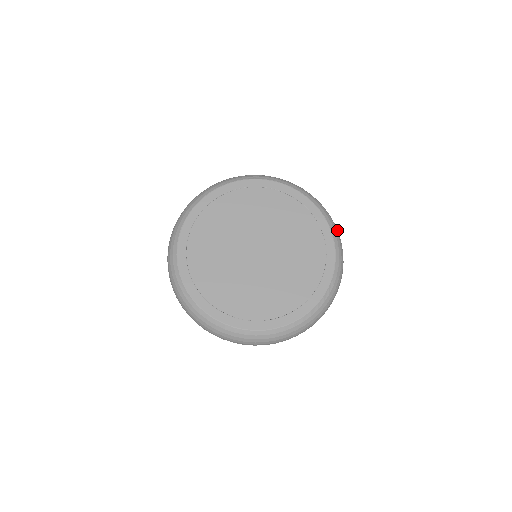
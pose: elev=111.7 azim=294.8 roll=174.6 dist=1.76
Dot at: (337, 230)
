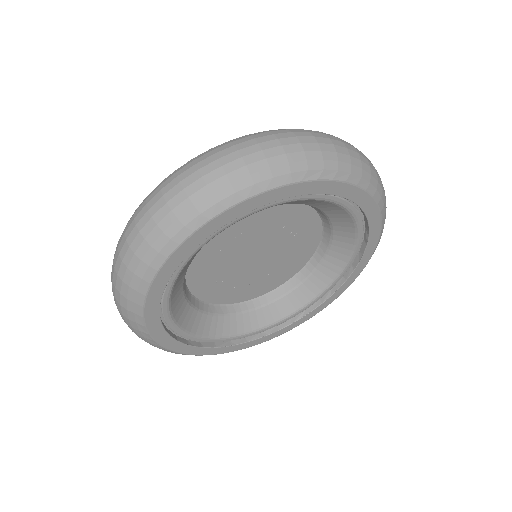
Dot at: occluded
